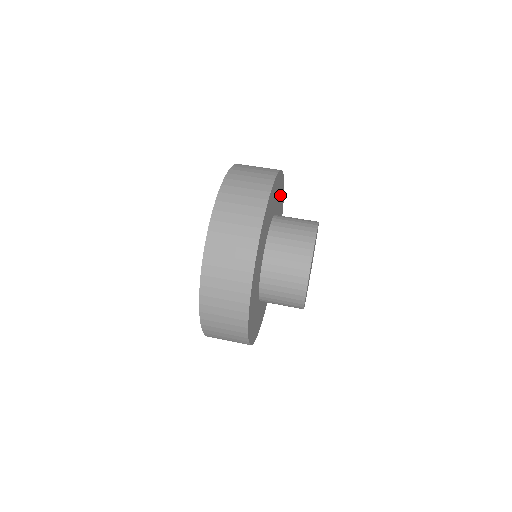
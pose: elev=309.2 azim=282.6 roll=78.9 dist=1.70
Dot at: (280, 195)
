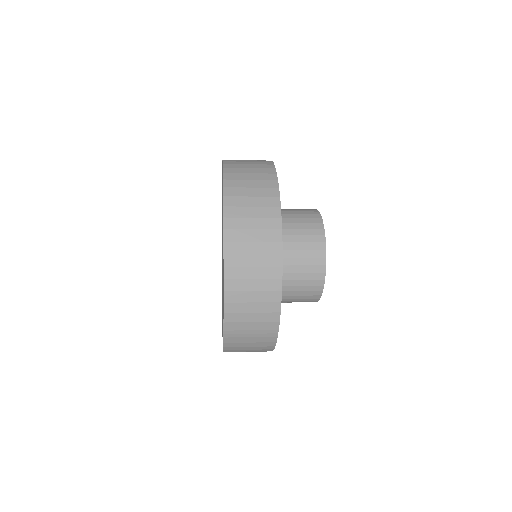
Dot at: occluded
